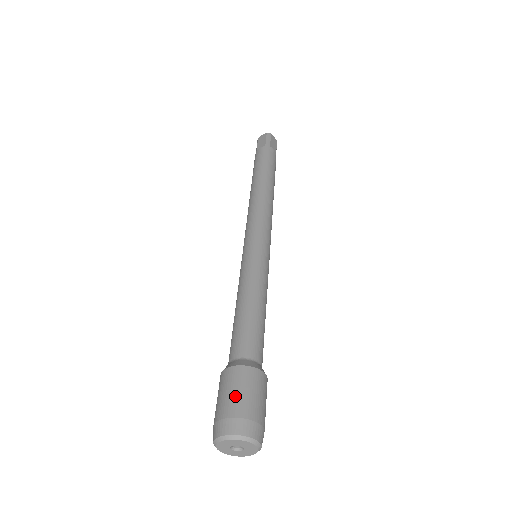
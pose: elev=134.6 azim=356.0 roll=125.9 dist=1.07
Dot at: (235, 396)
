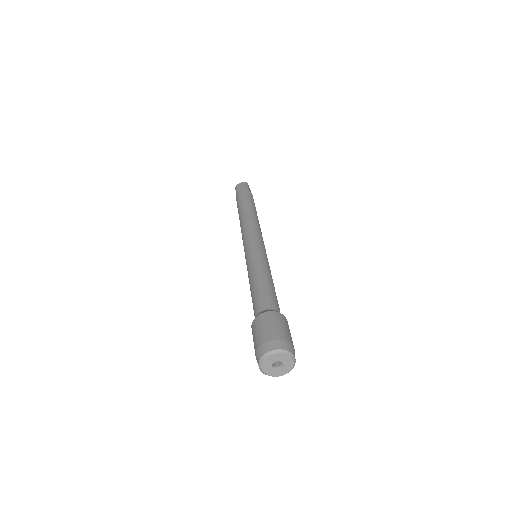
Dot at: (274, 328)
